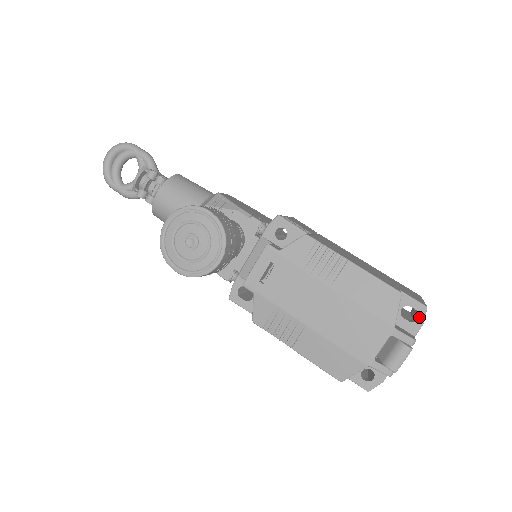
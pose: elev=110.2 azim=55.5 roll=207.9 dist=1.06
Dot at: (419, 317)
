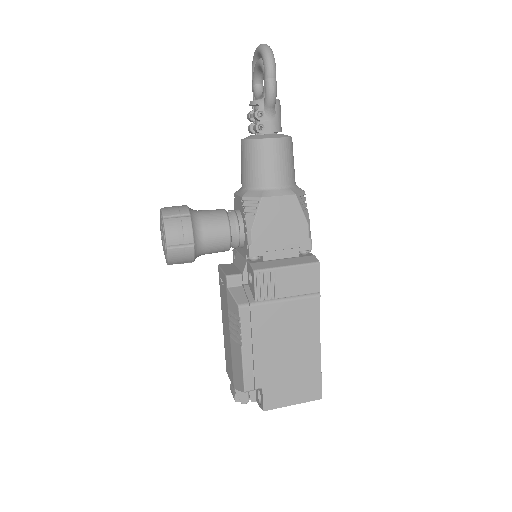
Dot at: (260, 405)
